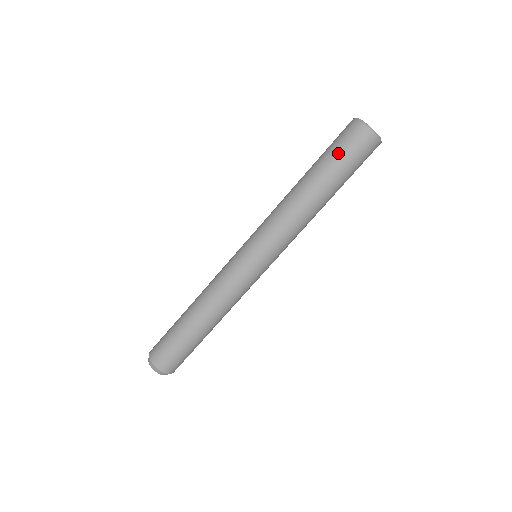
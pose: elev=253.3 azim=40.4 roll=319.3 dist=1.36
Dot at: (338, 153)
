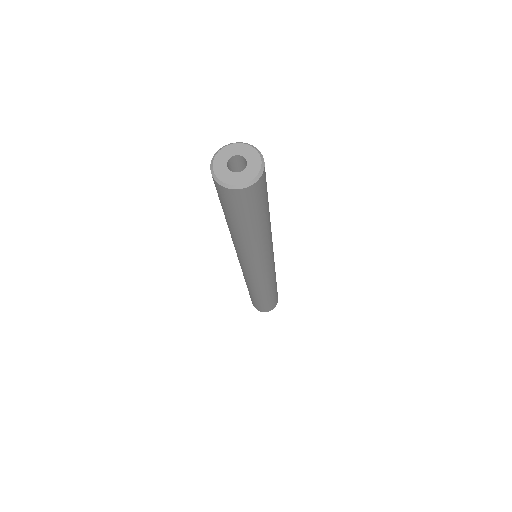
Dot at: (220, 202)
